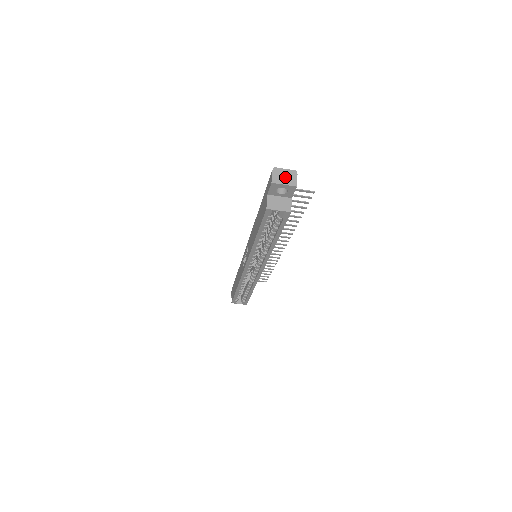
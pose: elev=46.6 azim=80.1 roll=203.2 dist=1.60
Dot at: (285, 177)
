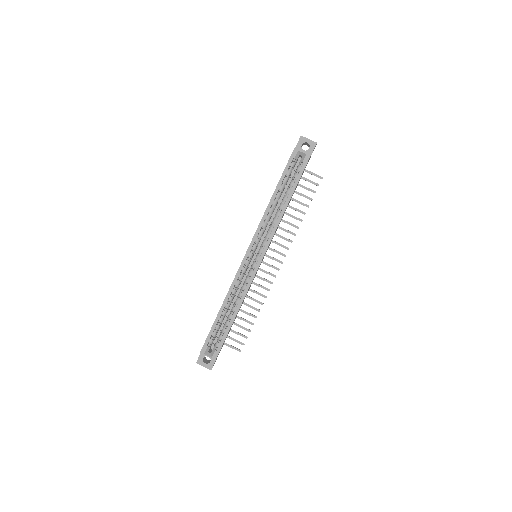
Dot at: occluded
